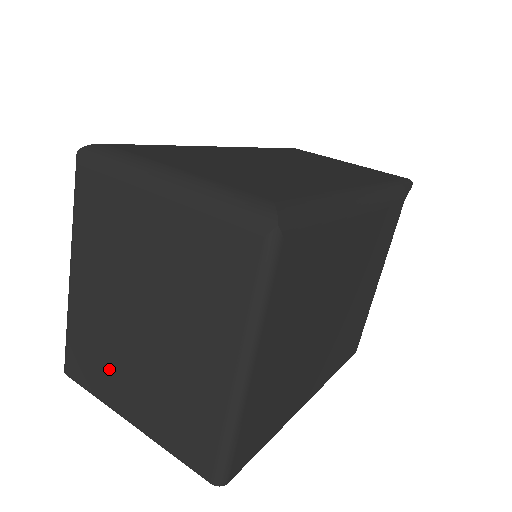
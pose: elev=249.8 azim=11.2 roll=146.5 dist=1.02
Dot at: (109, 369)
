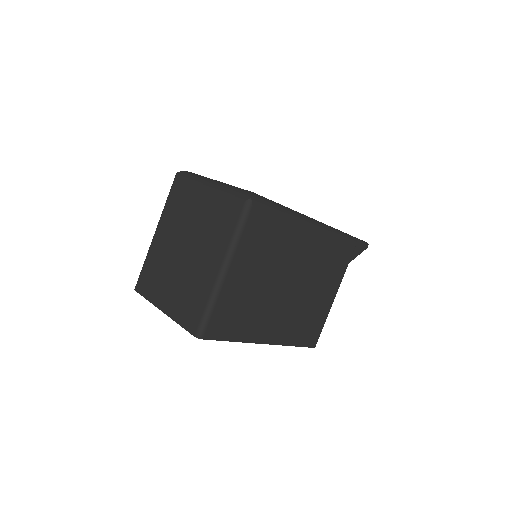
Dot at: (159, 281)
